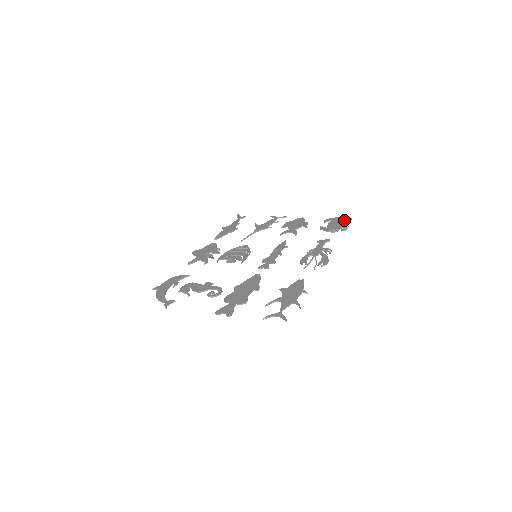
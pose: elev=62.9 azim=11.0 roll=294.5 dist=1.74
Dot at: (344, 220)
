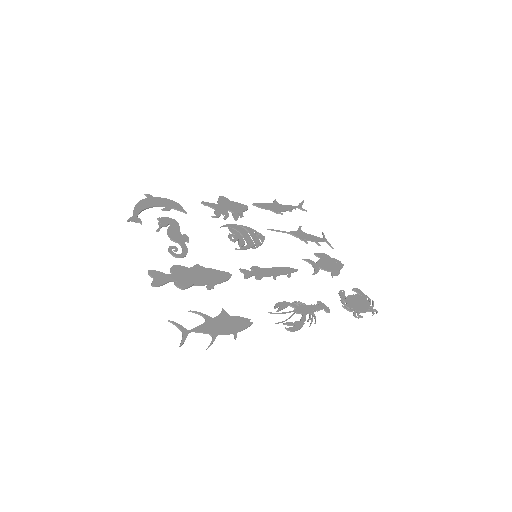
Dot at: (370, 307)
